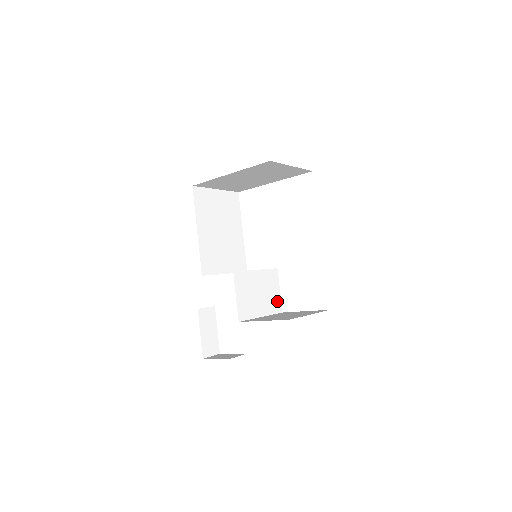
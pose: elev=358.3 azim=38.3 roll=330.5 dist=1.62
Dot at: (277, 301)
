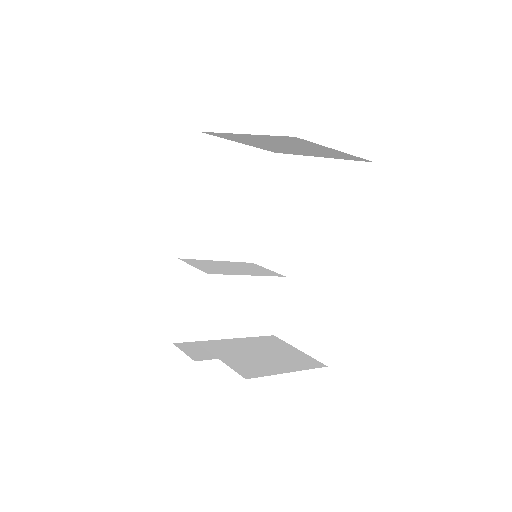
Dot at: (270, 320)
